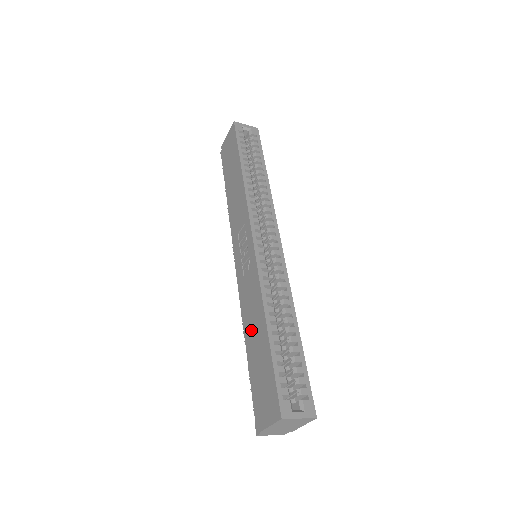
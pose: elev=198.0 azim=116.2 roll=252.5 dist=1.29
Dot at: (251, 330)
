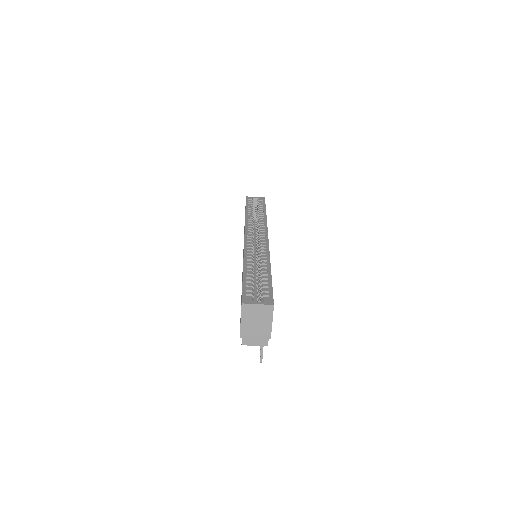
Dot at: occluded
